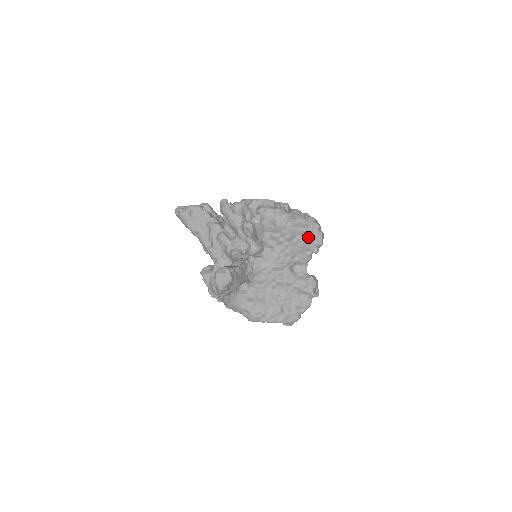
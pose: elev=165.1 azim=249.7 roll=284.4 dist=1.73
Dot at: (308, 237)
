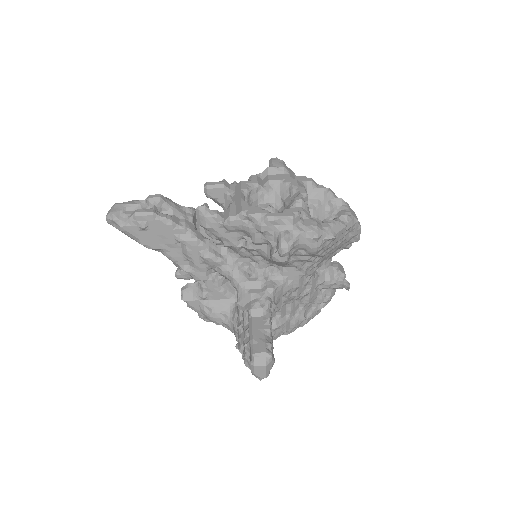
Dot at: (344, 240)
